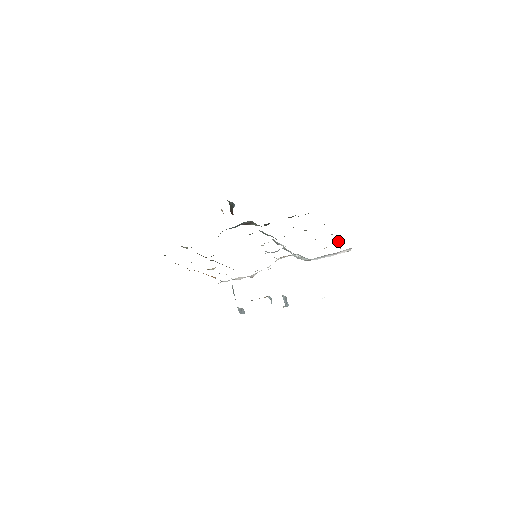
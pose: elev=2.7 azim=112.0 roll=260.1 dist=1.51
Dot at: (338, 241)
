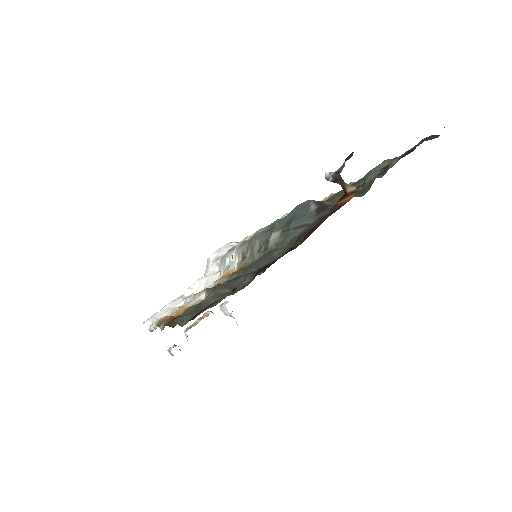
Dot at: occluded
